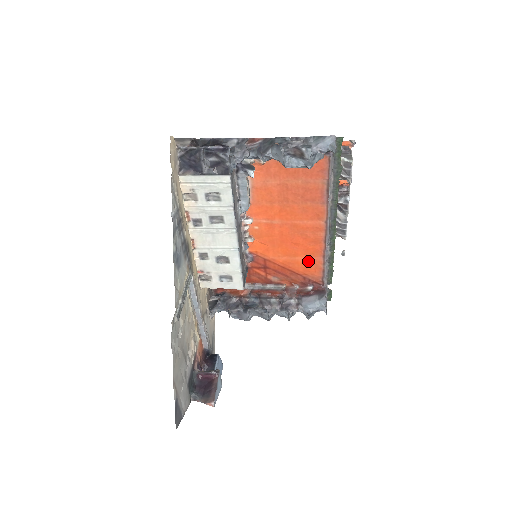
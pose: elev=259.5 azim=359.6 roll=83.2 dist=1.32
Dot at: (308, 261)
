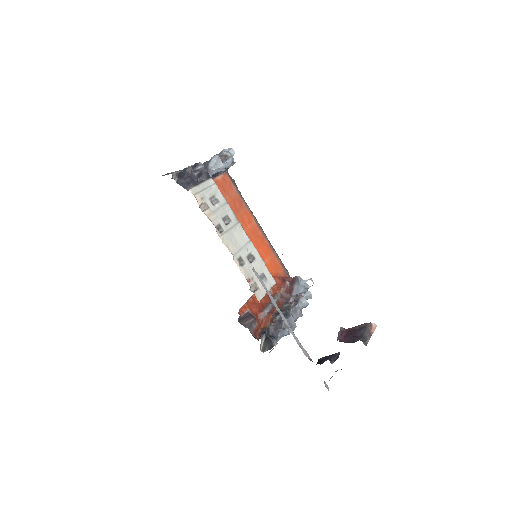
Dot at: (270, 261)
